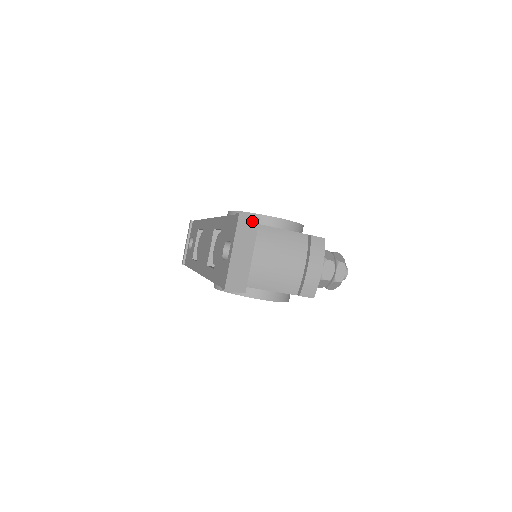
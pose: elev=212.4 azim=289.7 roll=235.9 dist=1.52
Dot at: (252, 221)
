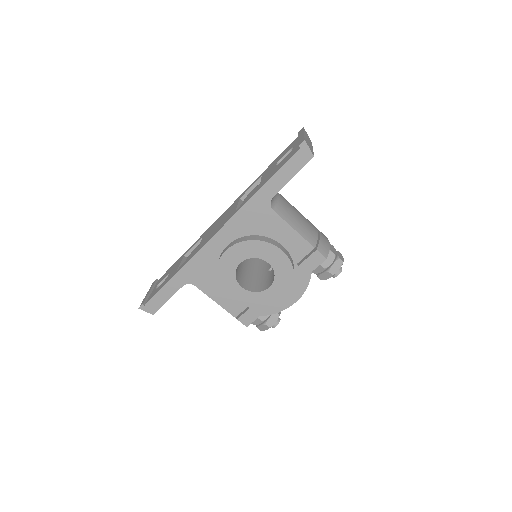
Dot at: (309, 138)
